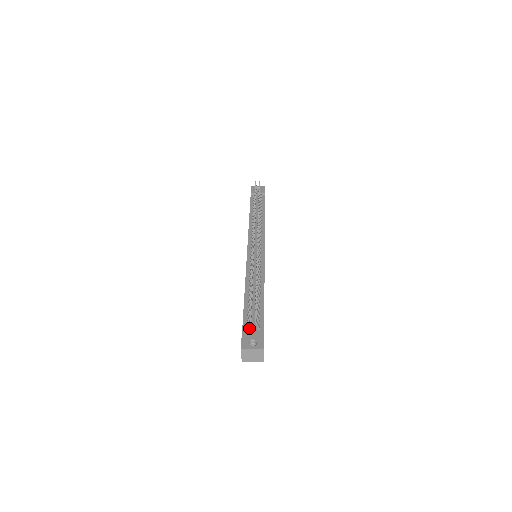
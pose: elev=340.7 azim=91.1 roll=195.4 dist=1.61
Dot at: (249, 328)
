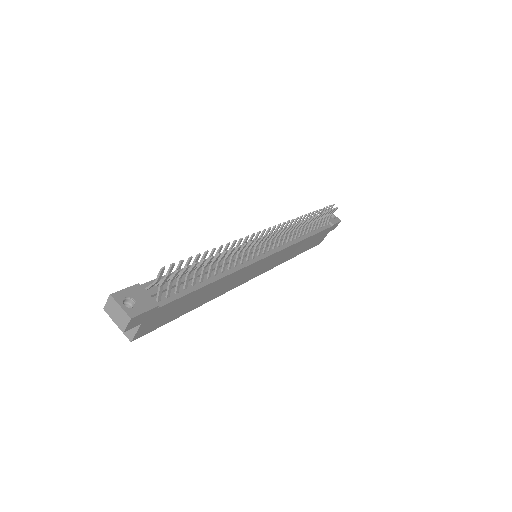
Dot at: (149, 290)
